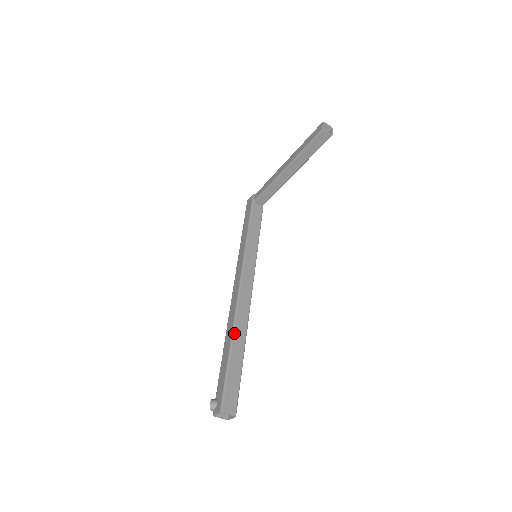
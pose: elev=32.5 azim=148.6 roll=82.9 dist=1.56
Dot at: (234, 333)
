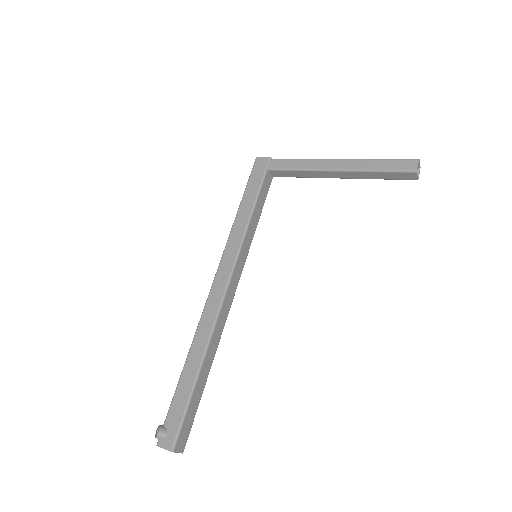
Dot at: (207, 352)
